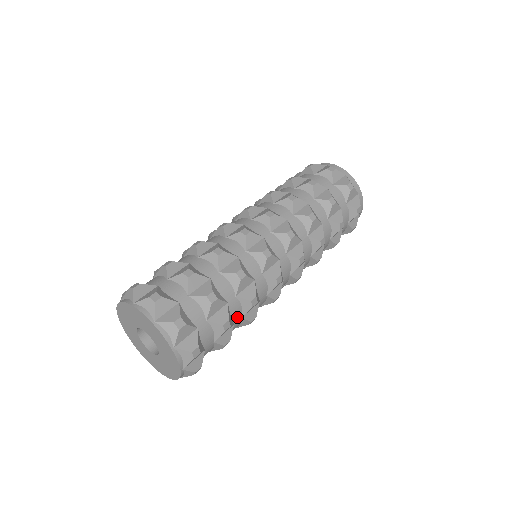
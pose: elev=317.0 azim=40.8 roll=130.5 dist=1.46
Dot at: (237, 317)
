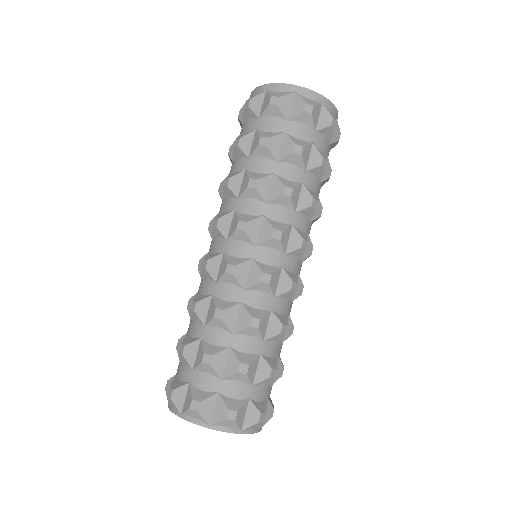
Dot at: occluded
